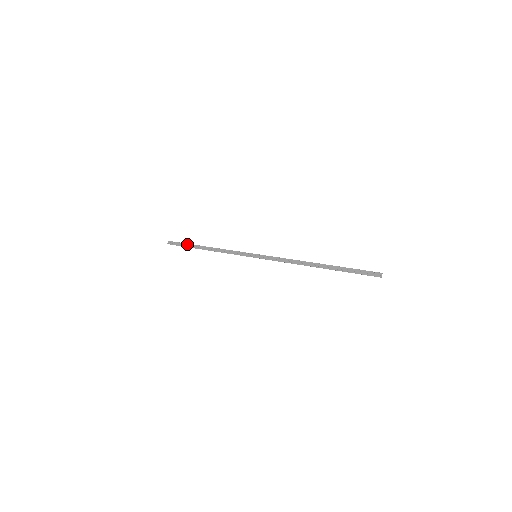
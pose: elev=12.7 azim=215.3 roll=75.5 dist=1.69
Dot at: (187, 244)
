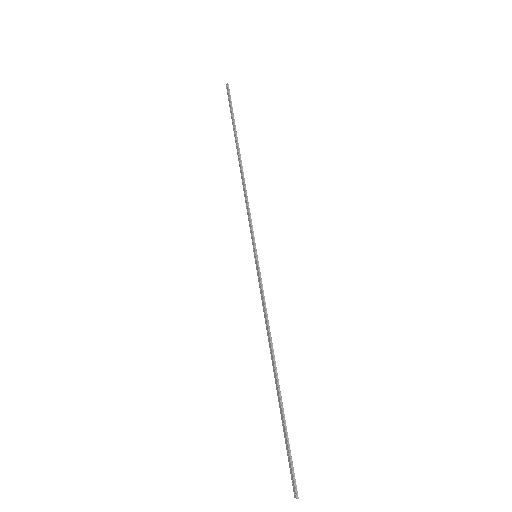
Dot at: (232, 121)
